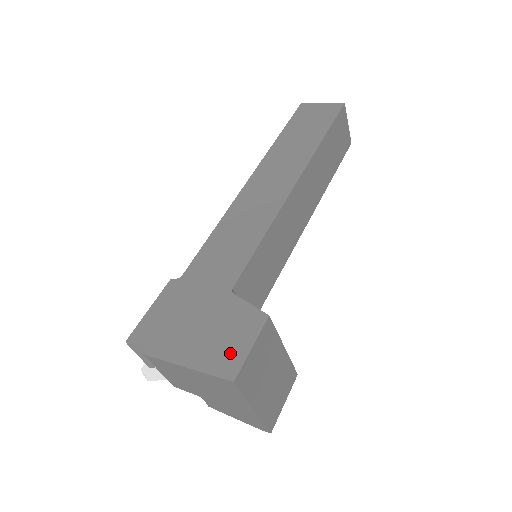
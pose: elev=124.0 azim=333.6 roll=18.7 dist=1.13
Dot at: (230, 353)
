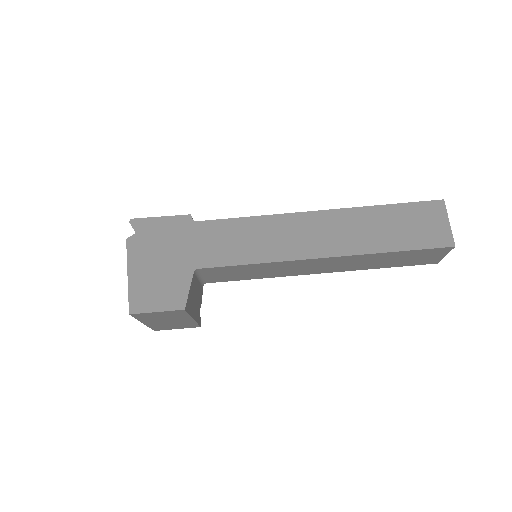
Dot at: (147, 299)
